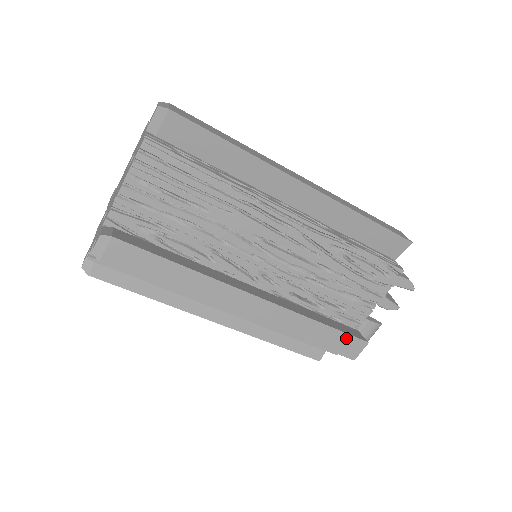
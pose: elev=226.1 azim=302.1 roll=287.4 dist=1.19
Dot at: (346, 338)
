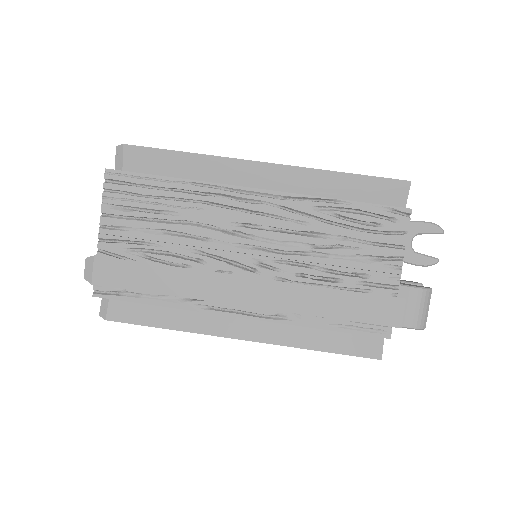
Dot at: (374, 300)
